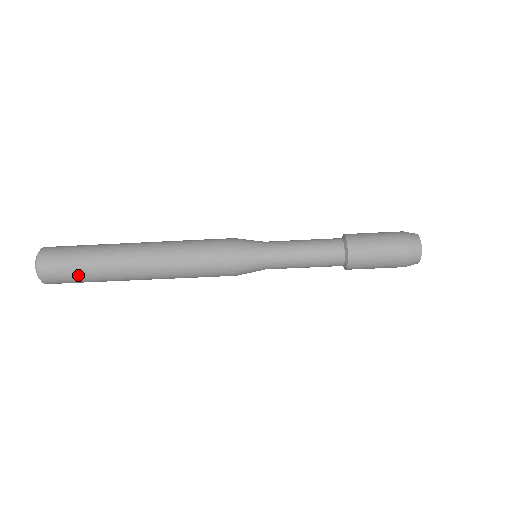
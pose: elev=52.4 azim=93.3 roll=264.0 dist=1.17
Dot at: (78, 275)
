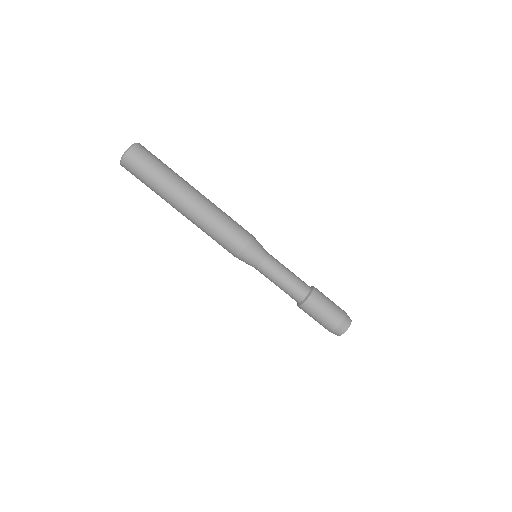
Dot at: (145, 182)
